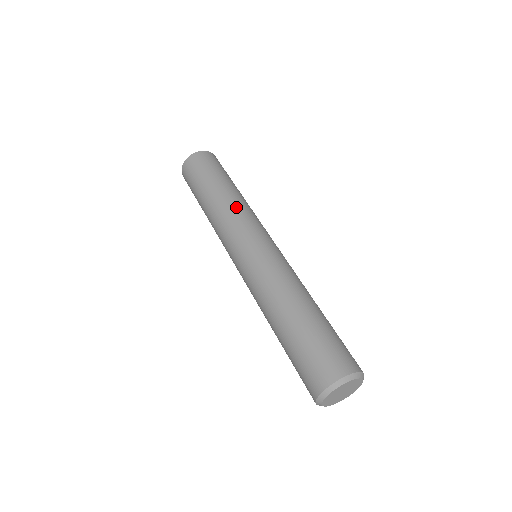
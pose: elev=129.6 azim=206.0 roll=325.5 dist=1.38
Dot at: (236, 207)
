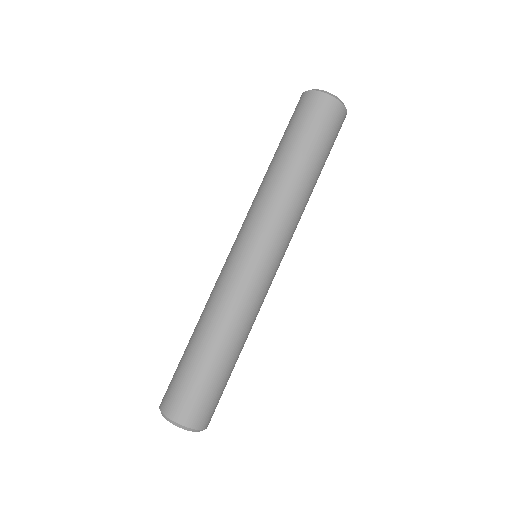
Dot at: (260, 194)
